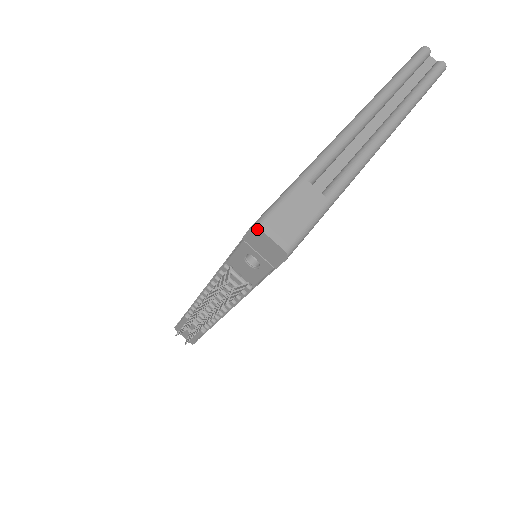
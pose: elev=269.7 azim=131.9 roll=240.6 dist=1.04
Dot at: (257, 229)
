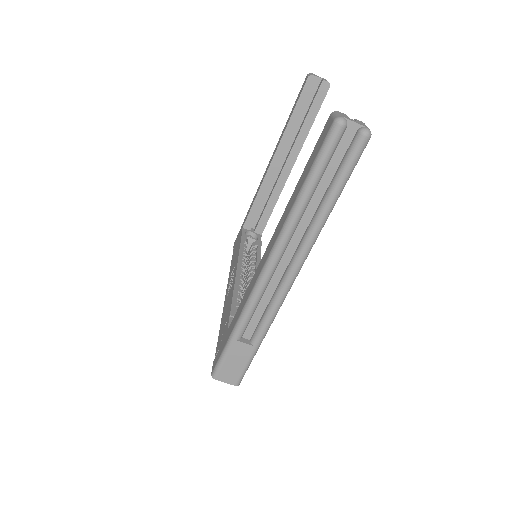
Dot at: (215, 377)
